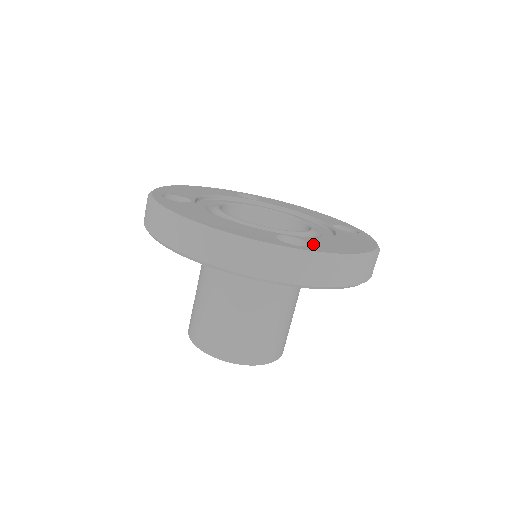
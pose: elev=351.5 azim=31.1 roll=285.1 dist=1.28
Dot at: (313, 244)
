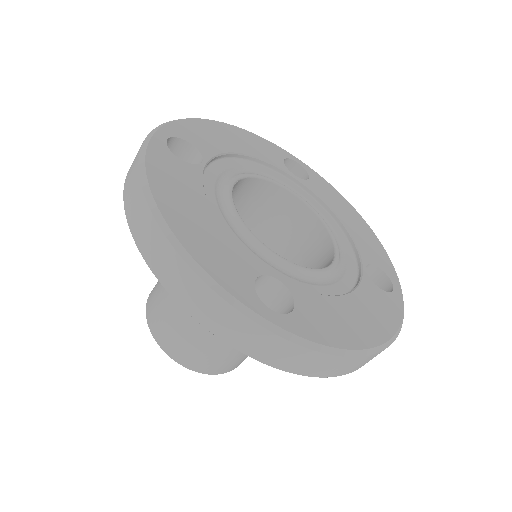
Dot at: (300, 311)
